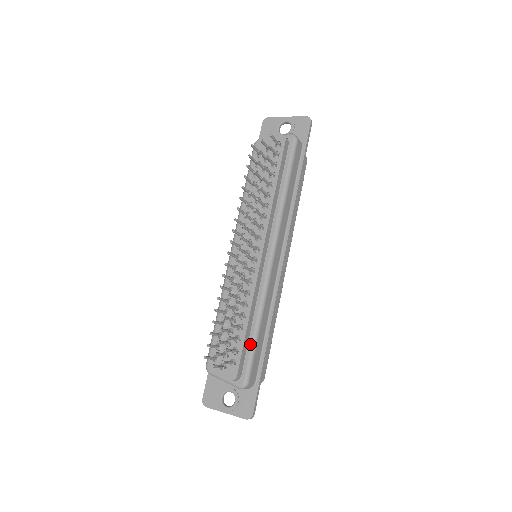
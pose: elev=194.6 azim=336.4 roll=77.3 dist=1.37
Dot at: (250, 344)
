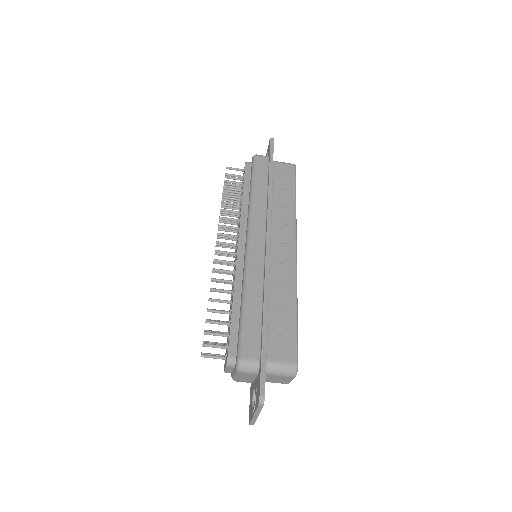
Dot at: (239, 322)
